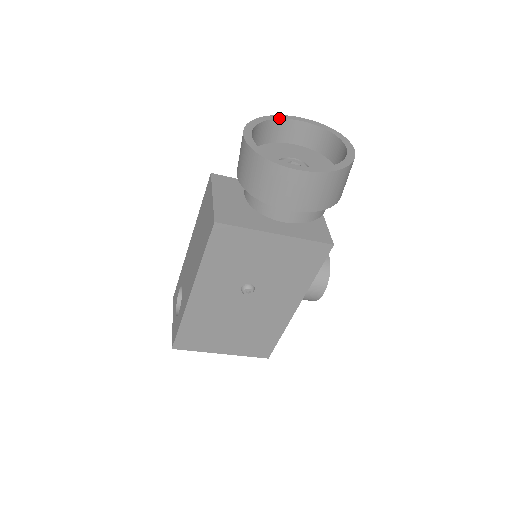
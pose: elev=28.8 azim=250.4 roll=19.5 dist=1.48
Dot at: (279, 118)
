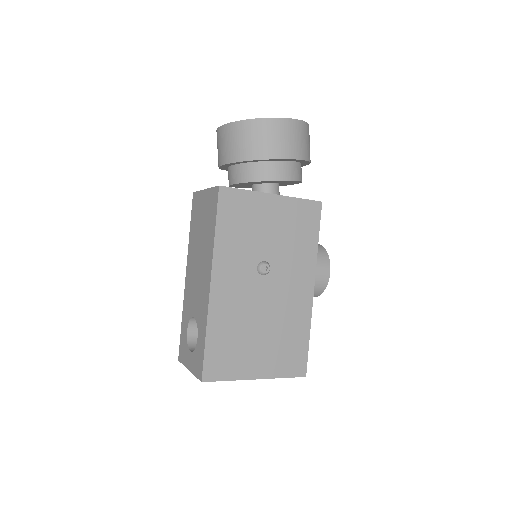
Dot at: occluded
